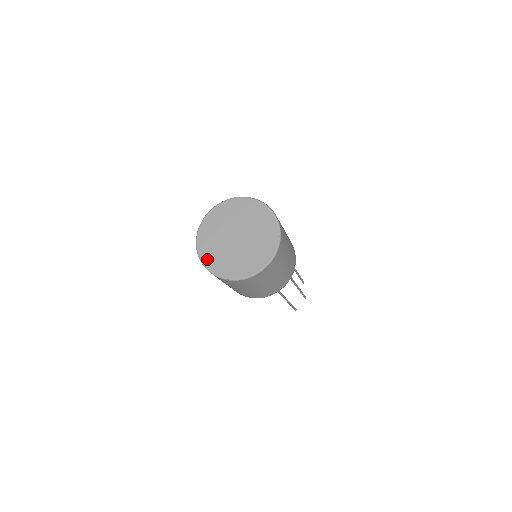
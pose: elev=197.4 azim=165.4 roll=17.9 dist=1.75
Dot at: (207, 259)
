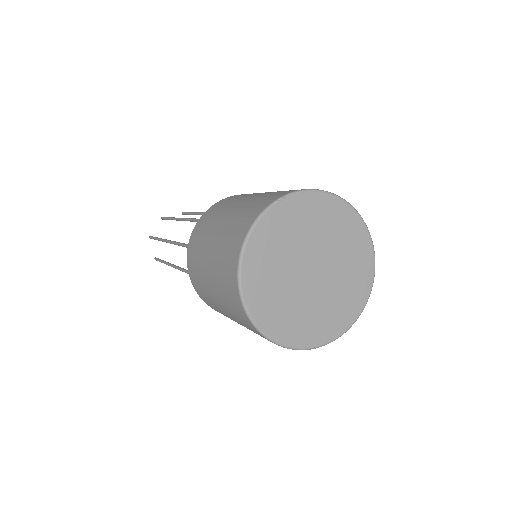
Dot at: (309, 338)
